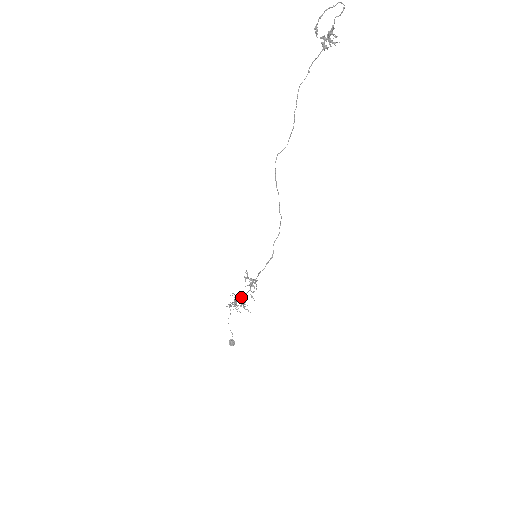
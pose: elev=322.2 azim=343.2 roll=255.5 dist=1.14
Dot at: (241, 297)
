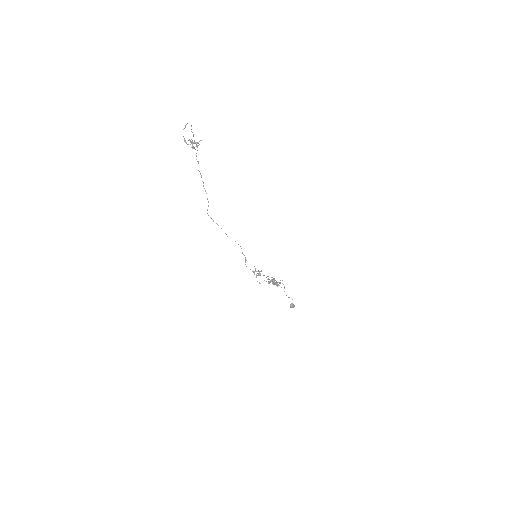
Dot at: (273, 279)
